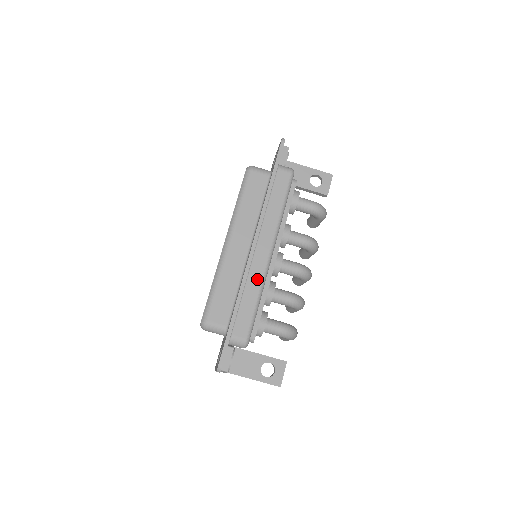
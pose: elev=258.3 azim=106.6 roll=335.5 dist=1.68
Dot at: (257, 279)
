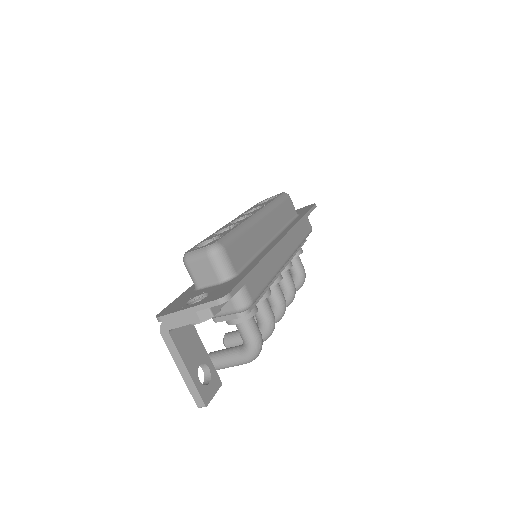
Dot at: (276, 264)
